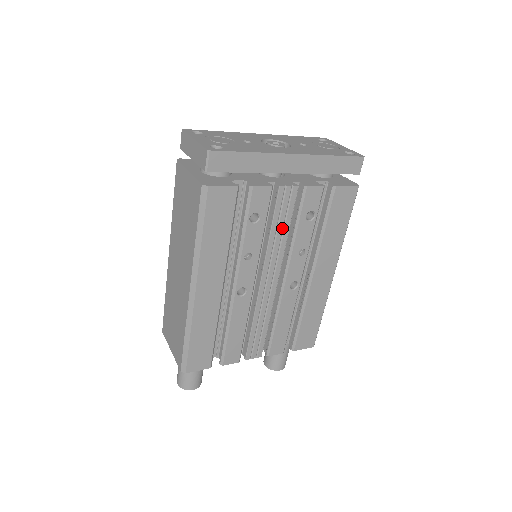
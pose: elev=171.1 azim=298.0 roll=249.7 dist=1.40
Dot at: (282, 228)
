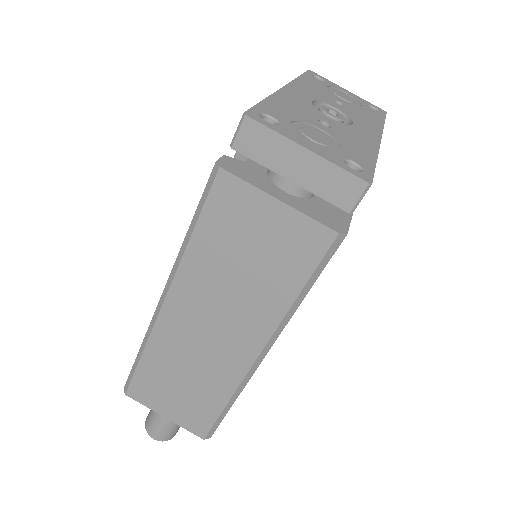
Dot at: occluded
